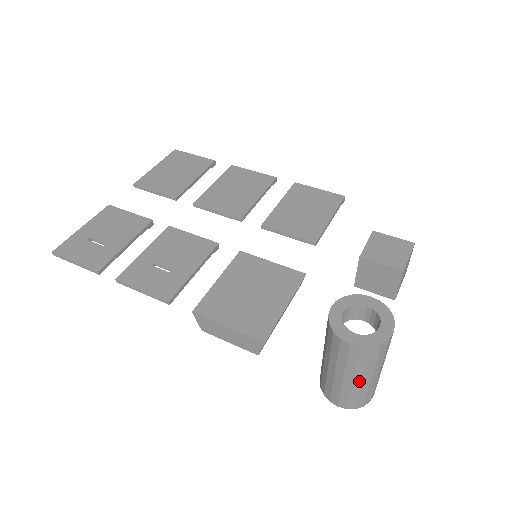
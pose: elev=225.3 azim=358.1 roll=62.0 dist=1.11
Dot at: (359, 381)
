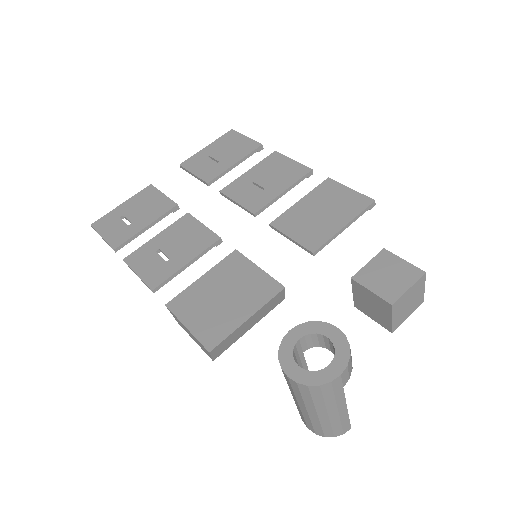
Dot at: (314, 413)
